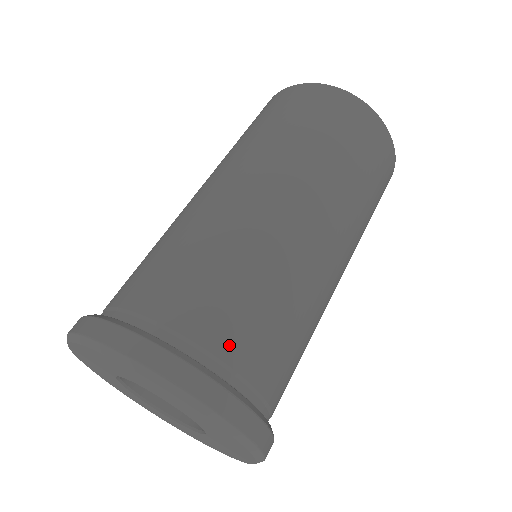
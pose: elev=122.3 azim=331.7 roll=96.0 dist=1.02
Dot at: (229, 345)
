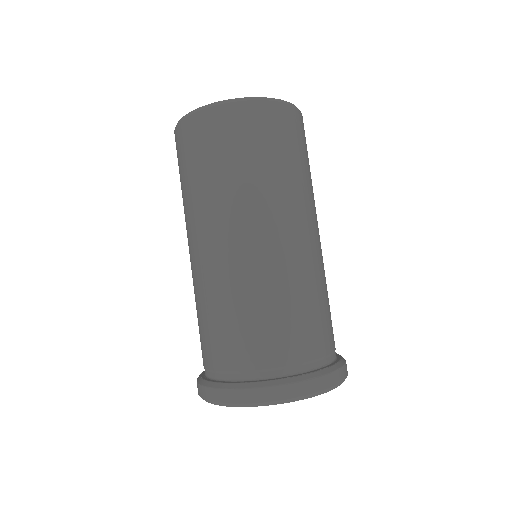
Dot at: (270, 357)
